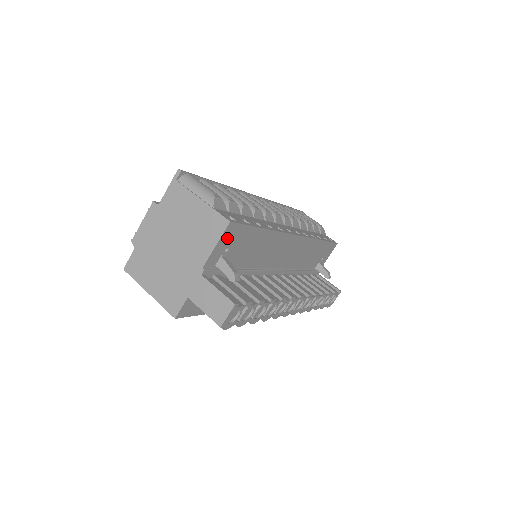
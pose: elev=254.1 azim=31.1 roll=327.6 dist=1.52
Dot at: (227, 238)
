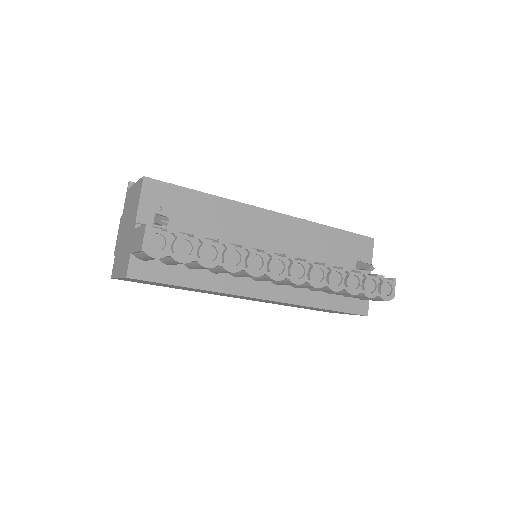
Dot at: (152, 195)
